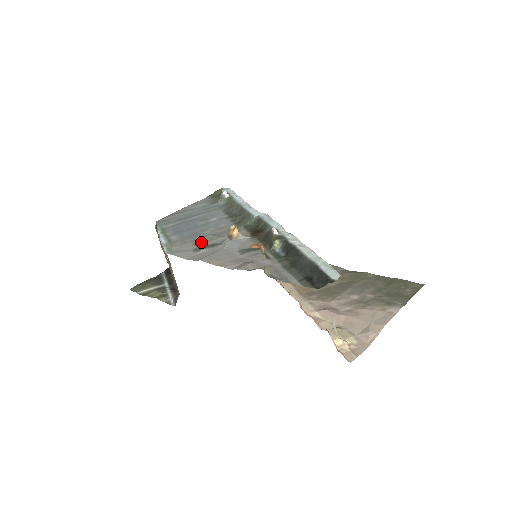
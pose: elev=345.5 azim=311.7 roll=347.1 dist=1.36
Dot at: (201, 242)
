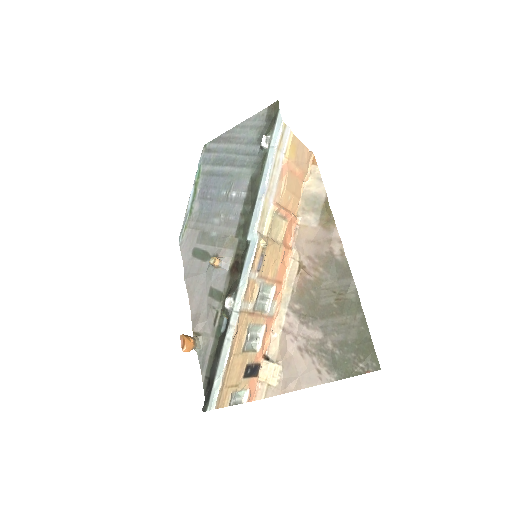
Dot at: (203, 240)
